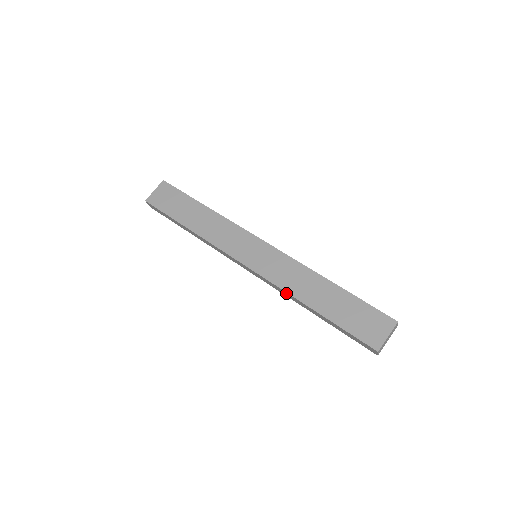
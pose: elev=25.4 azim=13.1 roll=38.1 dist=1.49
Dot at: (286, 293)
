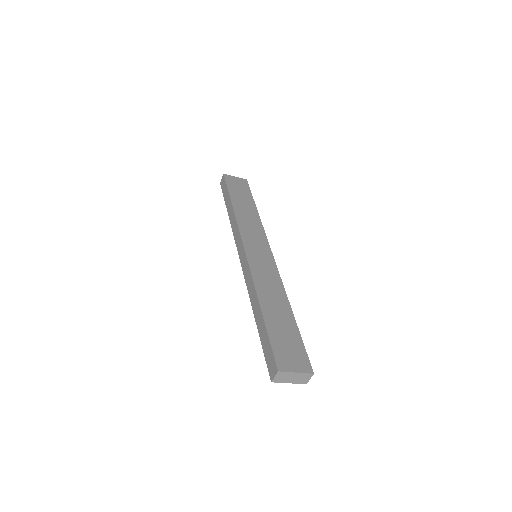
Dot at: (252, 285)
